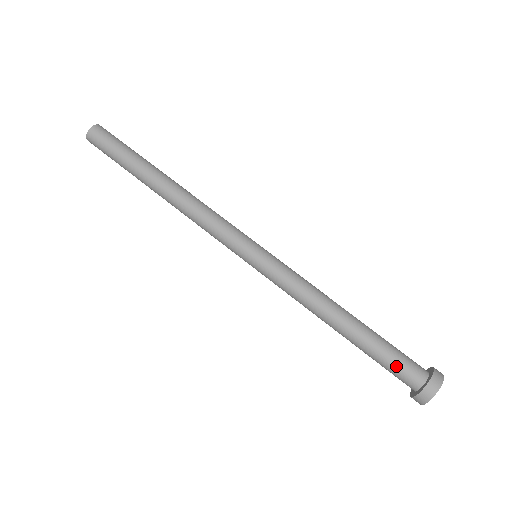
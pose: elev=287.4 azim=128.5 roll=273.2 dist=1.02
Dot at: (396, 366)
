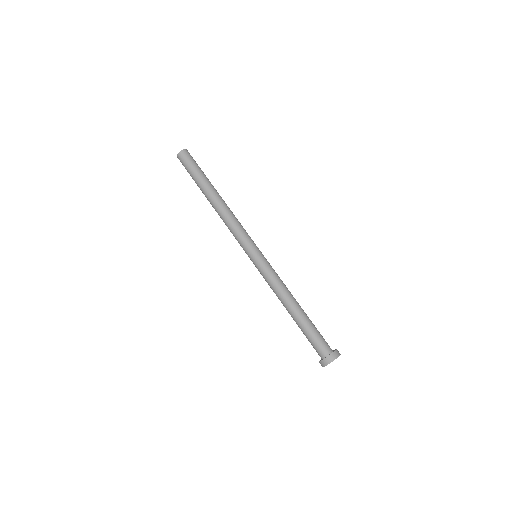
Dot at: (320, 338)
